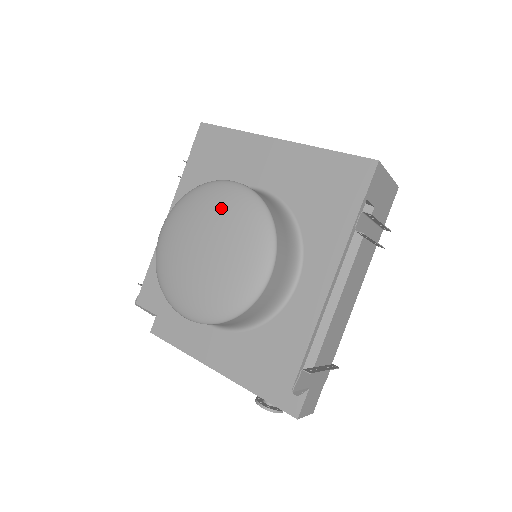
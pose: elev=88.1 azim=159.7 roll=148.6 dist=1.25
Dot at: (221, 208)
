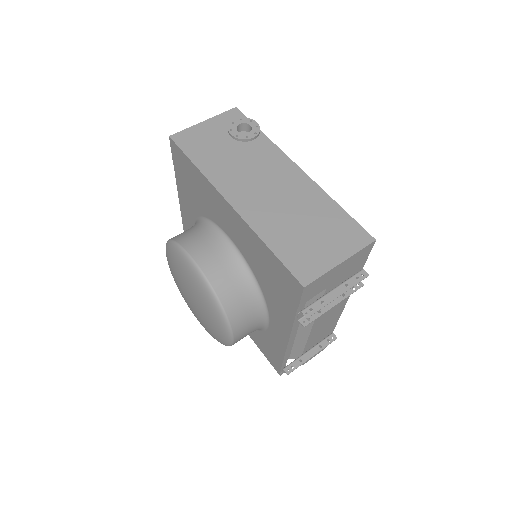
Dot at: (188, 281)
